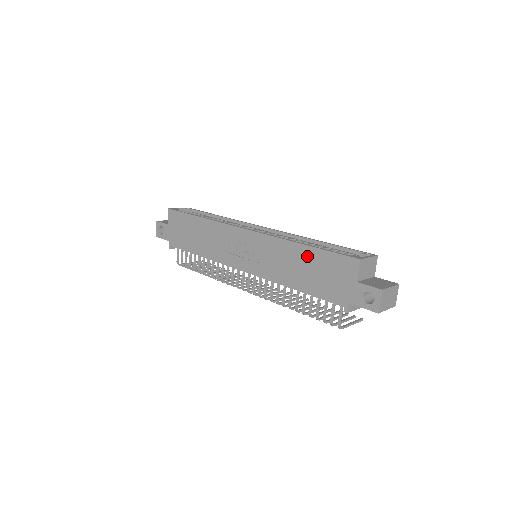
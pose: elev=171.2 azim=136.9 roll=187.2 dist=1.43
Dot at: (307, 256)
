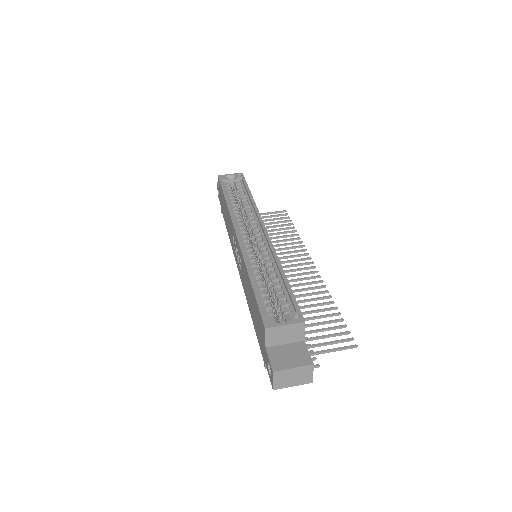
Dot at: (251, 292)
